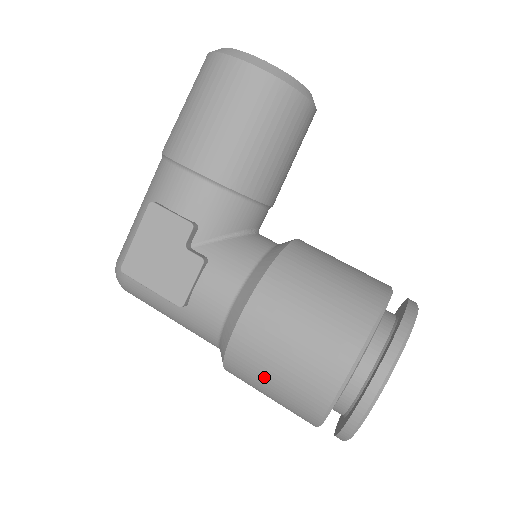
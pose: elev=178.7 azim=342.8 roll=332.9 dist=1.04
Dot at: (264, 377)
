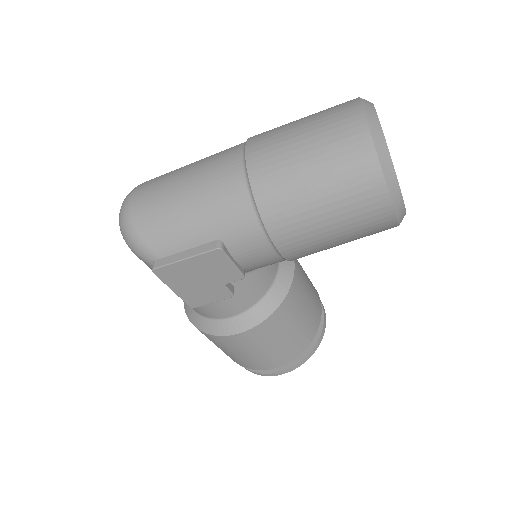
Dot at: (222, 348)
